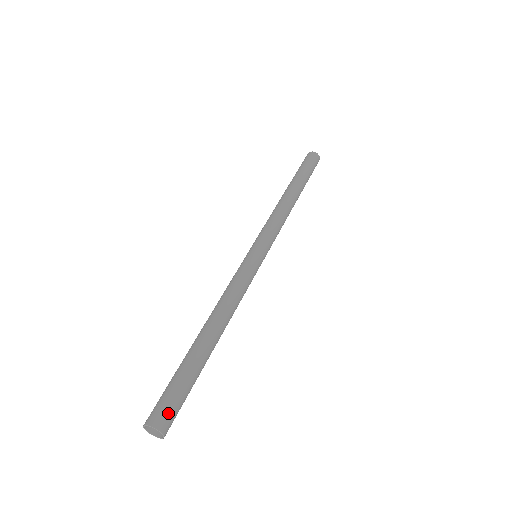
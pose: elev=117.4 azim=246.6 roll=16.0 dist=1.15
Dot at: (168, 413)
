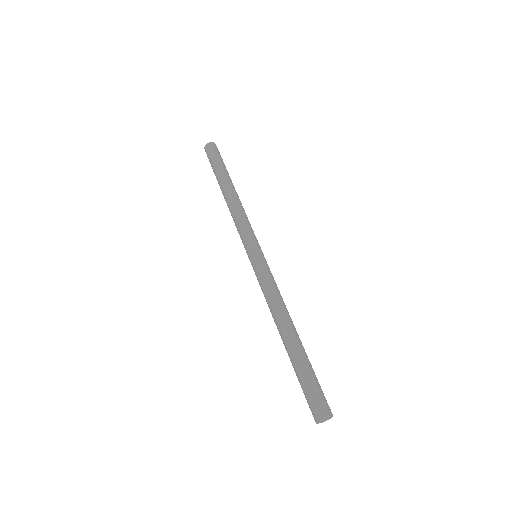
Dot at: (325, 401)
